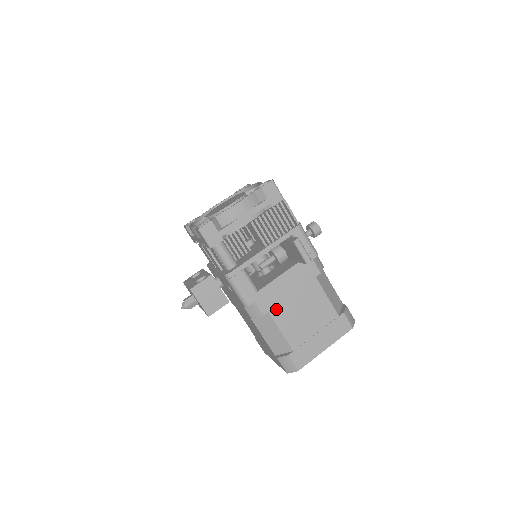
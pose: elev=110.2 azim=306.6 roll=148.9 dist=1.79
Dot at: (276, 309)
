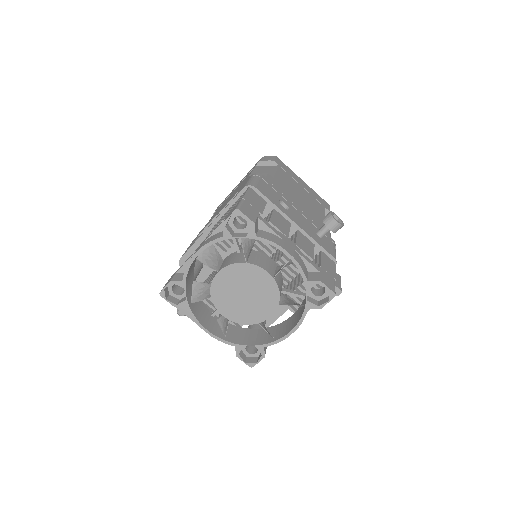
Dot at: occluded
